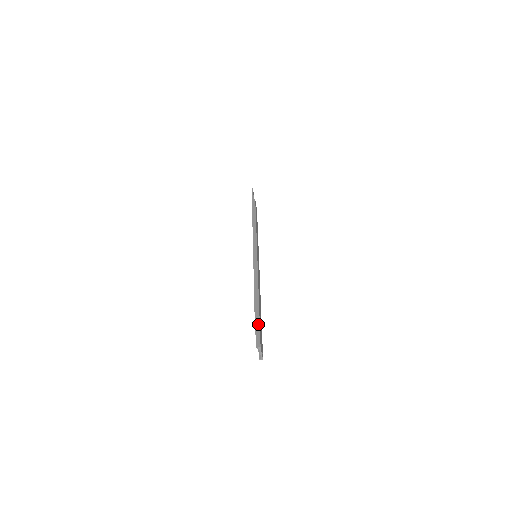
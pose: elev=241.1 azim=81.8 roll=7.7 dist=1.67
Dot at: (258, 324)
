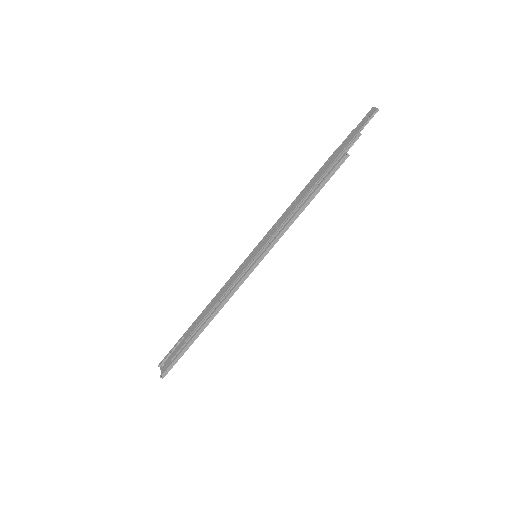
Dot at: (180, 357)
